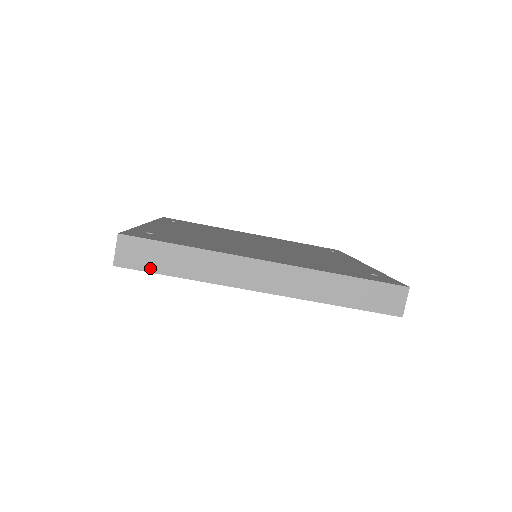
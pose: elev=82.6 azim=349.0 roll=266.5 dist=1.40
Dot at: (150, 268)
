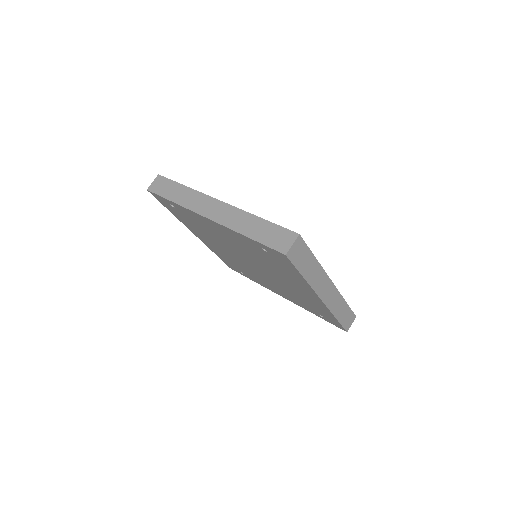
Dot at: (297, 265)
